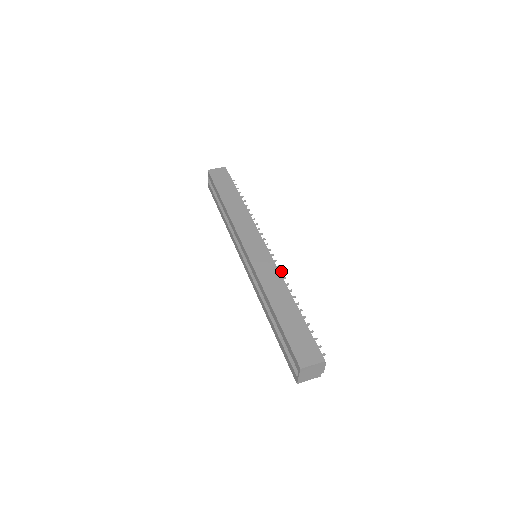
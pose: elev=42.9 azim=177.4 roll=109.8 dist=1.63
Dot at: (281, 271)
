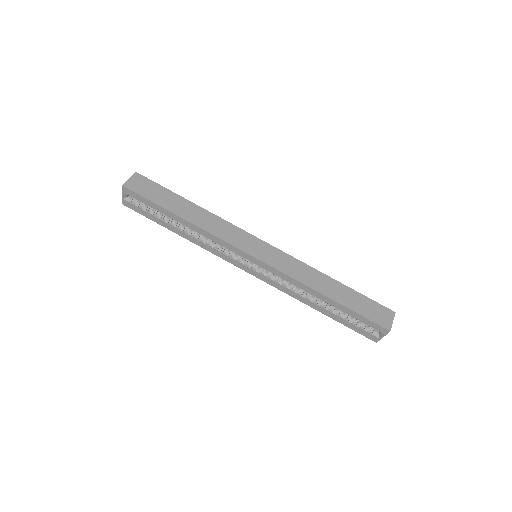
Dot at: occluded
